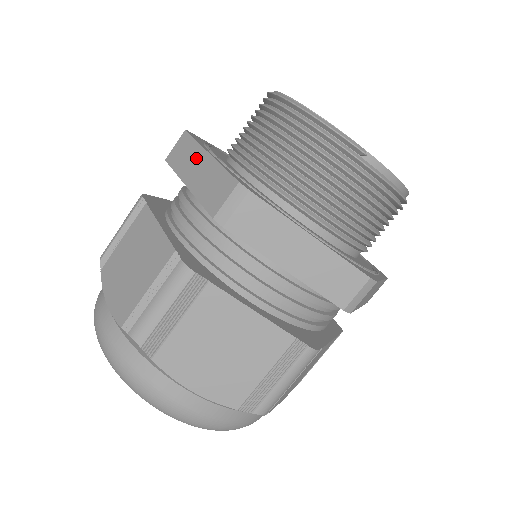
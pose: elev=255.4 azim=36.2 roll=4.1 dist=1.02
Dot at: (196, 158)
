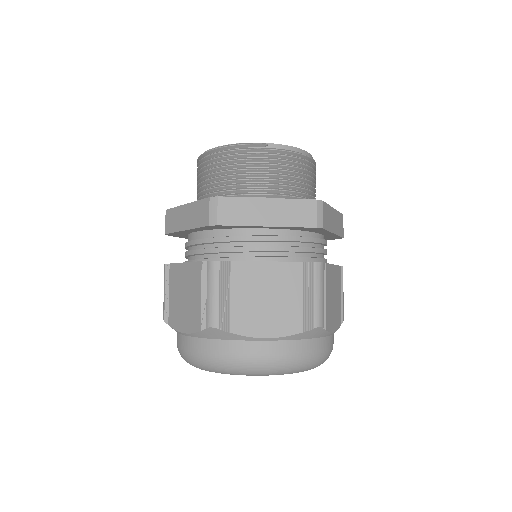
Dot at: (181, 213)
